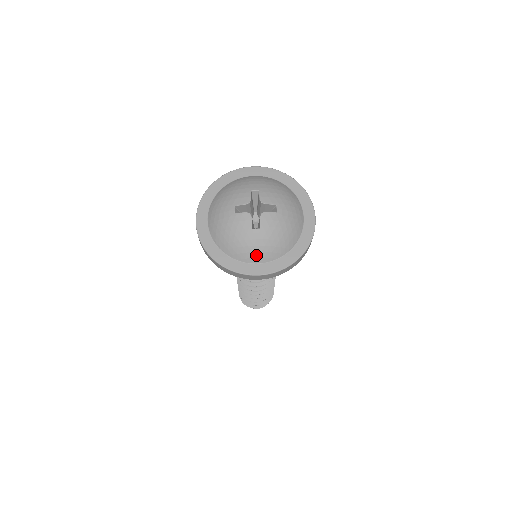
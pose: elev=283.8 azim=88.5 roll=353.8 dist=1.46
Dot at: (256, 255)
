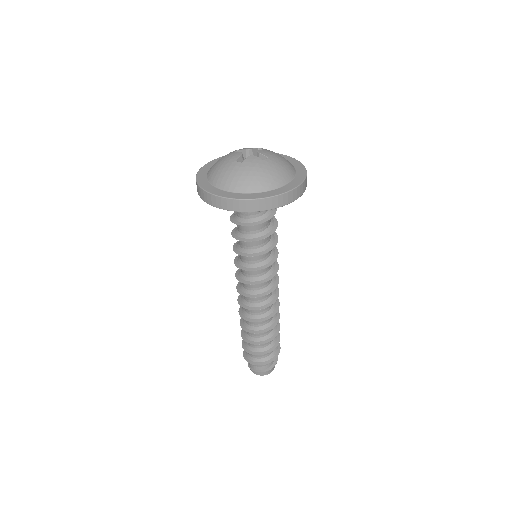
Dot at: (283, 176)
